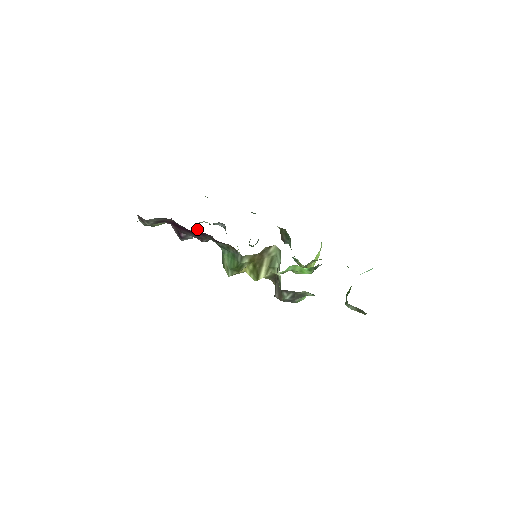
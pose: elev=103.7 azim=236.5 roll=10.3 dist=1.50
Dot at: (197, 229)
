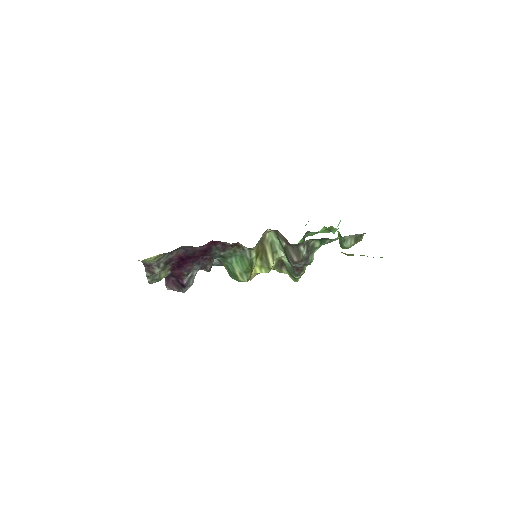
Dot at: (194, 271)
